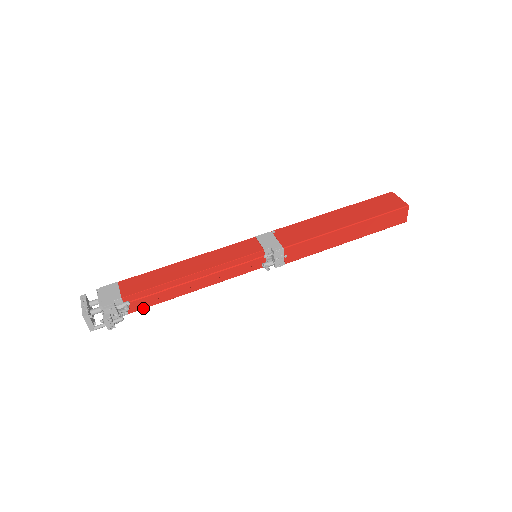
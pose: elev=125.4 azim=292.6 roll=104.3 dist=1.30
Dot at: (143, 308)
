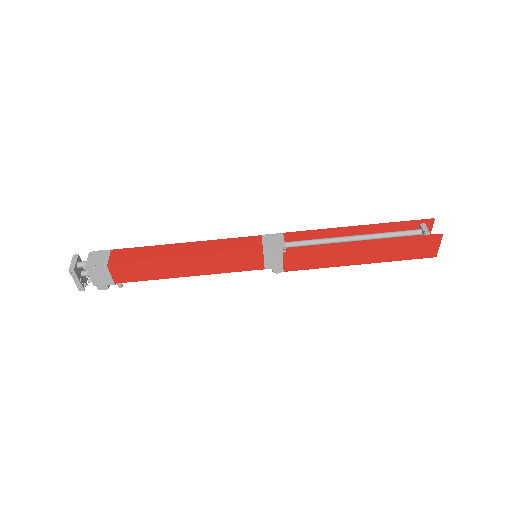
Dot at: occluded
